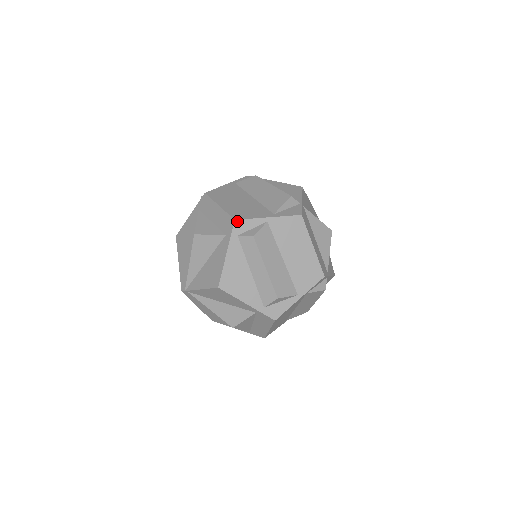
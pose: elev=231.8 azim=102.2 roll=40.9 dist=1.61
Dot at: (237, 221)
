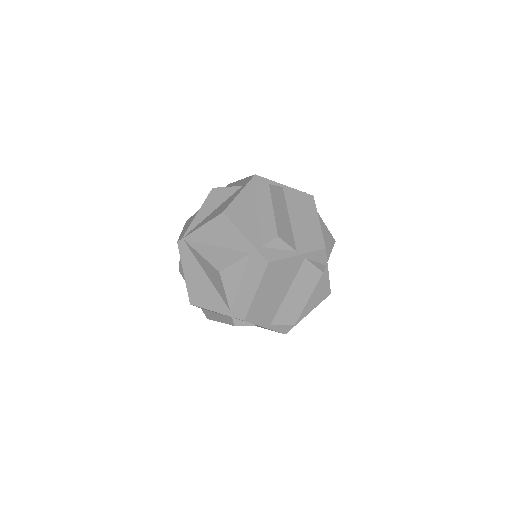
Dot at: (257, 176)
